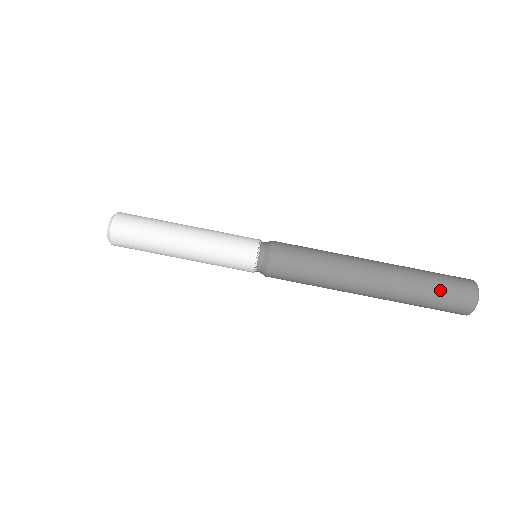
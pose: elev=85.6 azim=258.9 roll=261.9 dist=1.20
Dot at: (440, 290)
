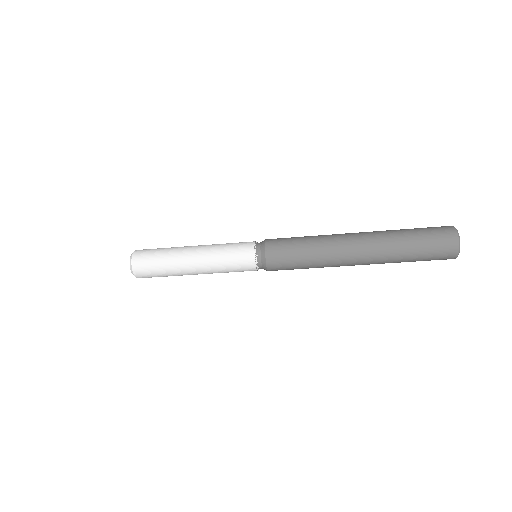
Dot at: occluded
